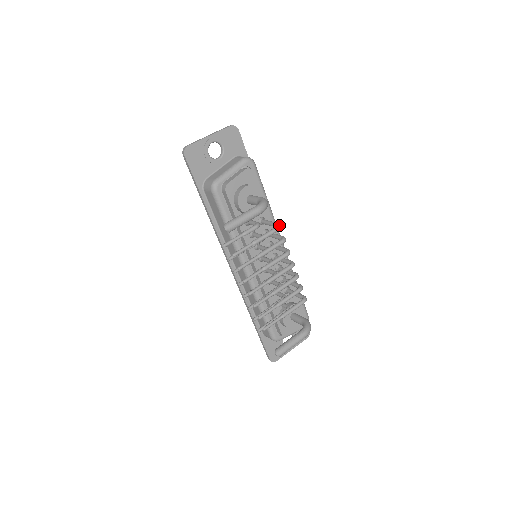
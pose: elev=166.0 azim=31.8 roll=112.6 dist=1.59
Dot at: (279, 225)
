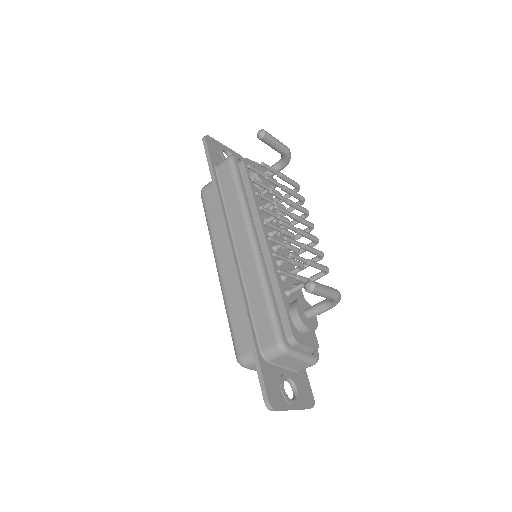
Dot at: (298, 185)
